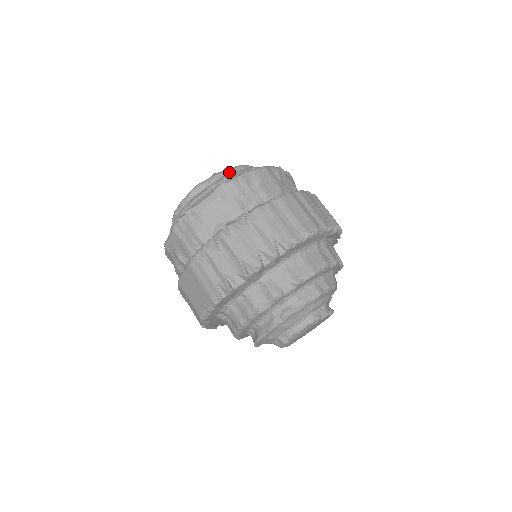
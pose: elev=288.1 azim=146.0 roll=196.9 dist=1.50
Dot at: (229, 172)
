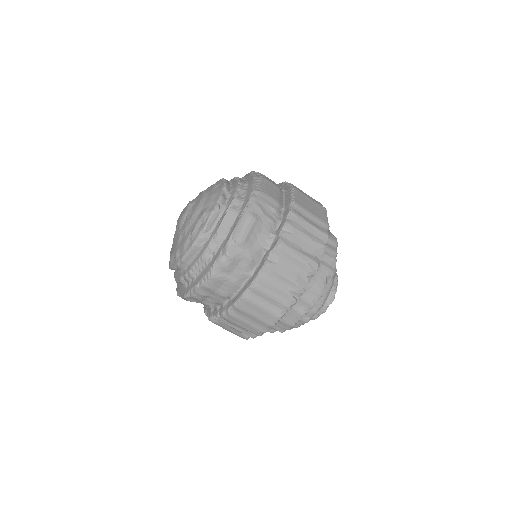
Dot at: (186, 262)
